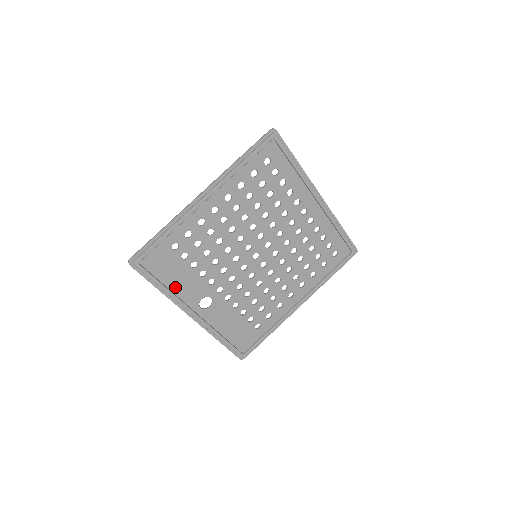
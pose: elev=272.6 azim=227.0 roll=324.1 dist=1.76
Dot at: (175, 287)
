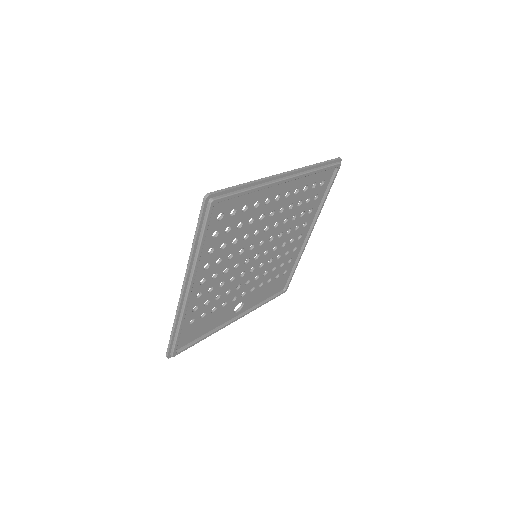
Dot at: (210, 328)
